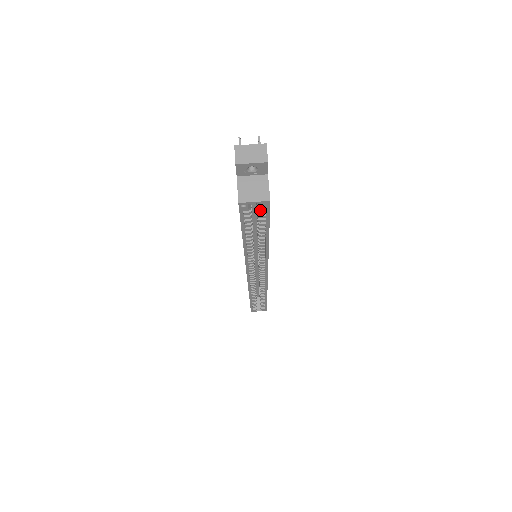
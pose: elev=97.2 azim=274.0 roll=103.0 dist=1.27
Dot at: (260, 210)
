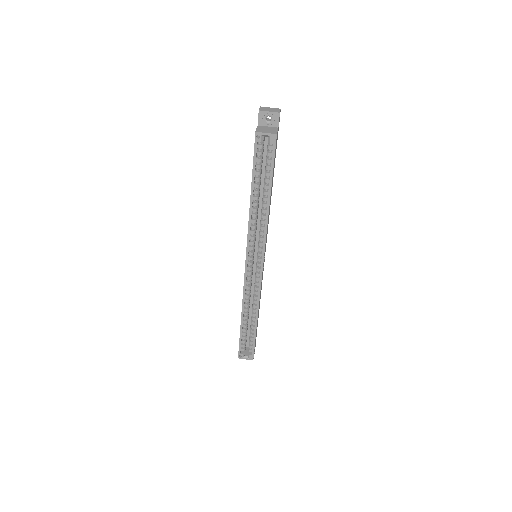
Dot at: (269, 152)
